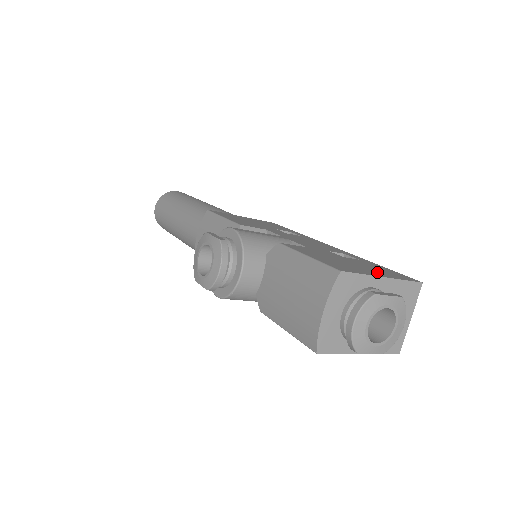
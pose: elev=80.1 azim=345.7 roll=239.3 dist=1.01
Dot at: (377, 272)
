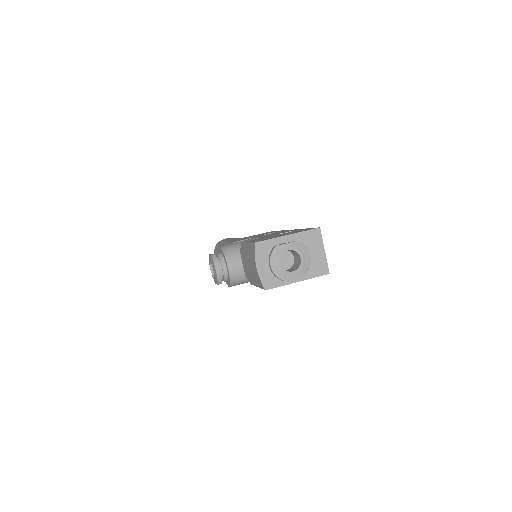
Dot at: occluded
